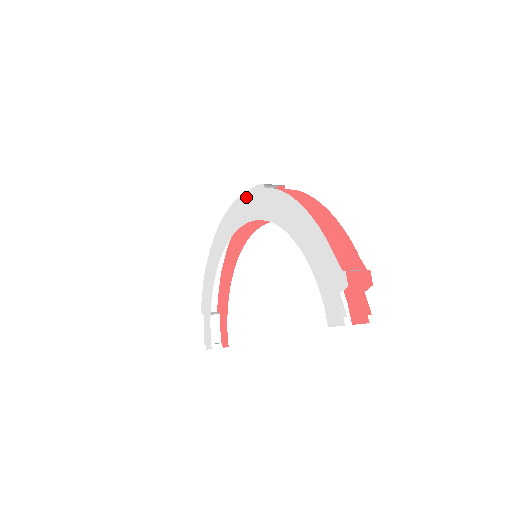
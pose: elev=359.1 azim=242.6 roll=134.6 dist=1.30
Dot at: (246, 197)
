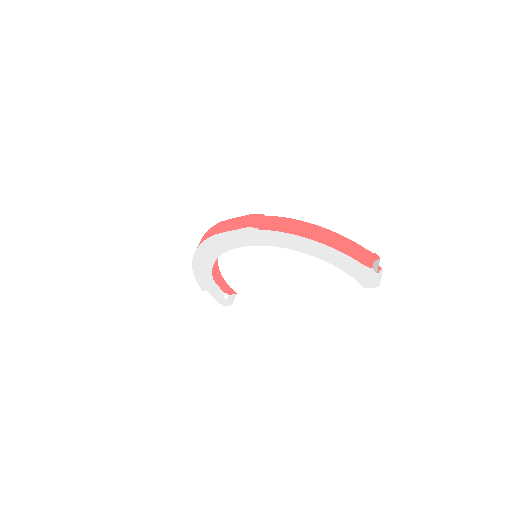
Dot at: (234, 233)
